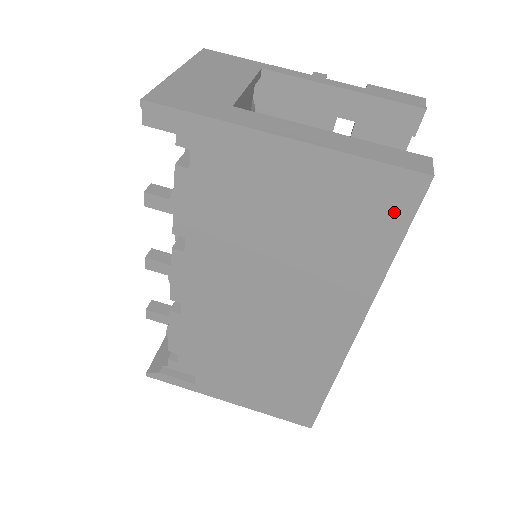
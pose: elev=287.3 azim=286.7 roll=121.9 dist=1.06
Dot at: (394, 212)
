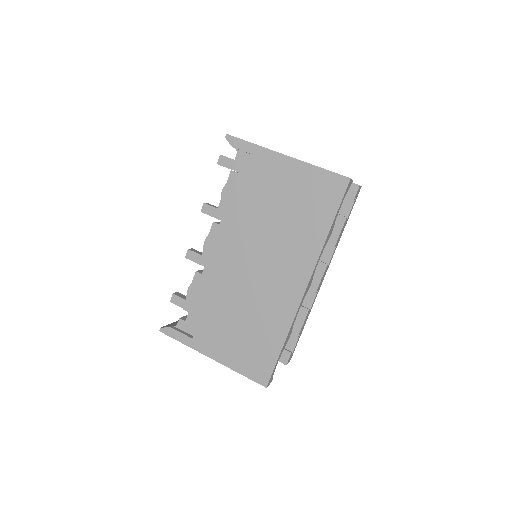
Dot at: (332, 197)
